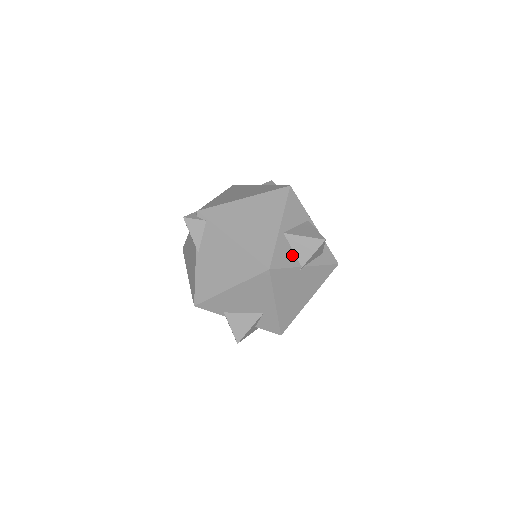
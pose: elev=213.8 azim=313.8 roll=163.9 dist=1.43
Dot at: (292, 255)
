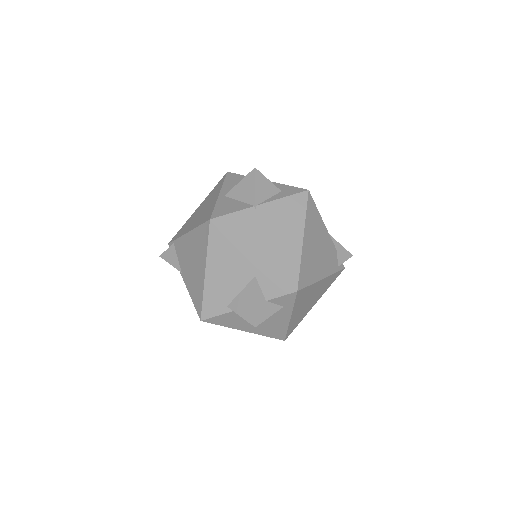
Dot at: (239, 204)
